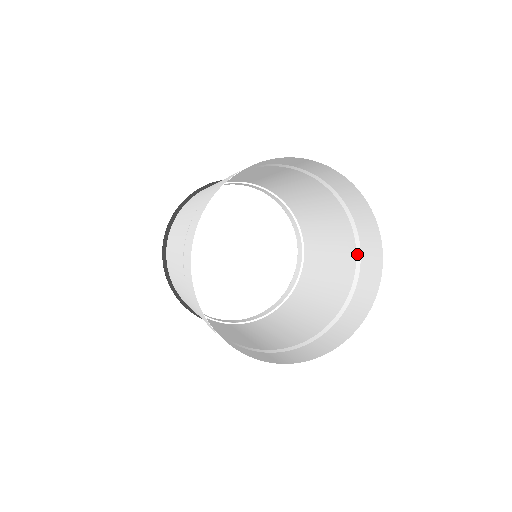
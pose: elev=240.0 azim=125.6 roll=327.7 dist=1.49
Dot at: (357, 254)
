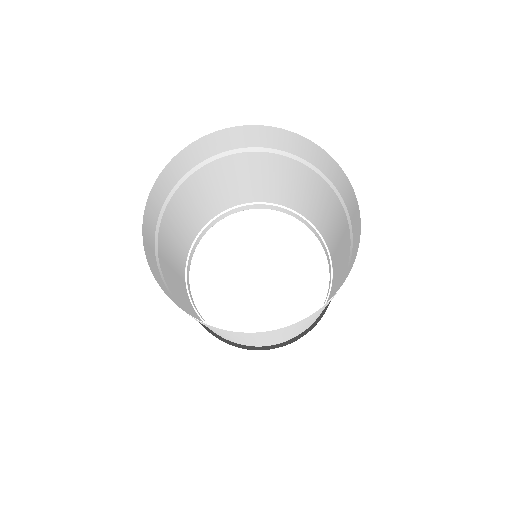
Dot at: (347, 266)
